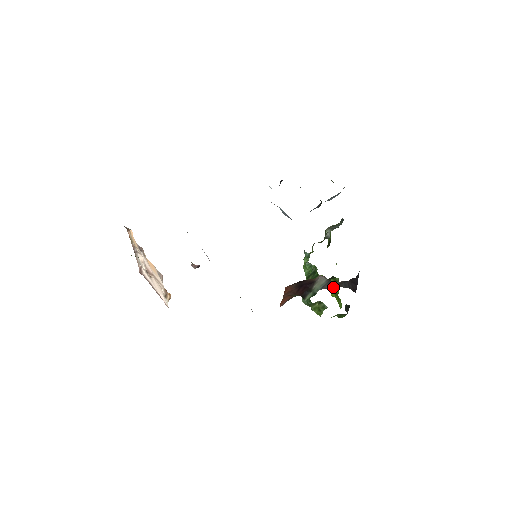
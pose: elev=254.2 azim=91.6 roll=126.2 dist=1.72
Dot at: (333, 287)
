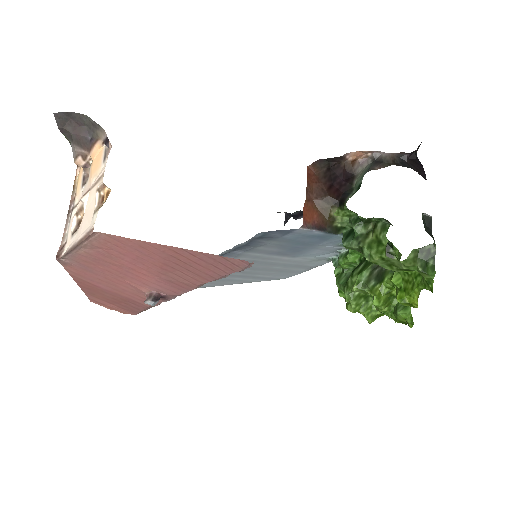
Dot at: occluded
